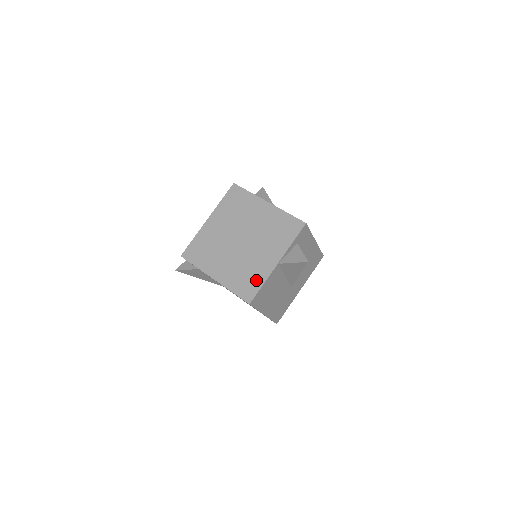
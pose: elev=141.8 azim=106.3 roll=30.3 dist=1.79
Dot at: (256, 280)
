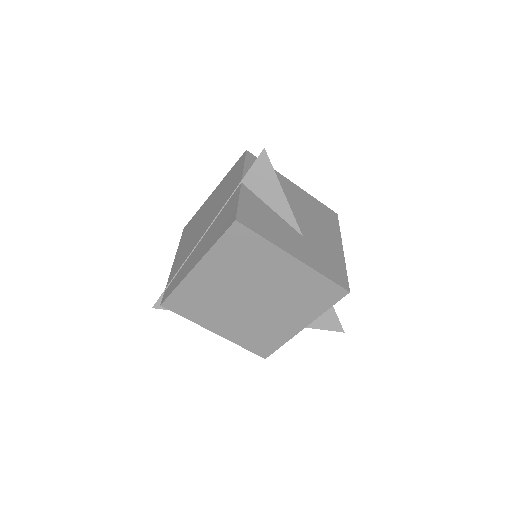
Dot at: (274, 341)
